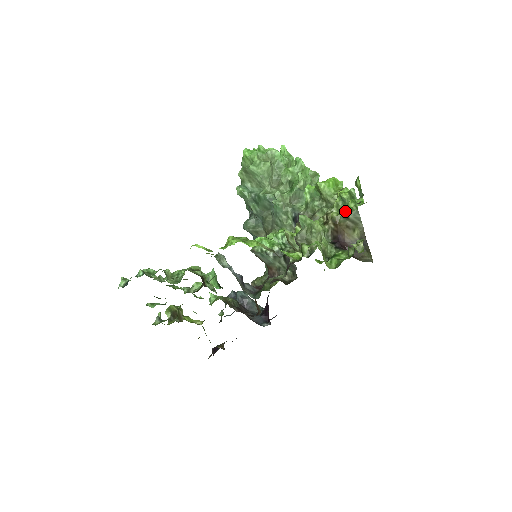
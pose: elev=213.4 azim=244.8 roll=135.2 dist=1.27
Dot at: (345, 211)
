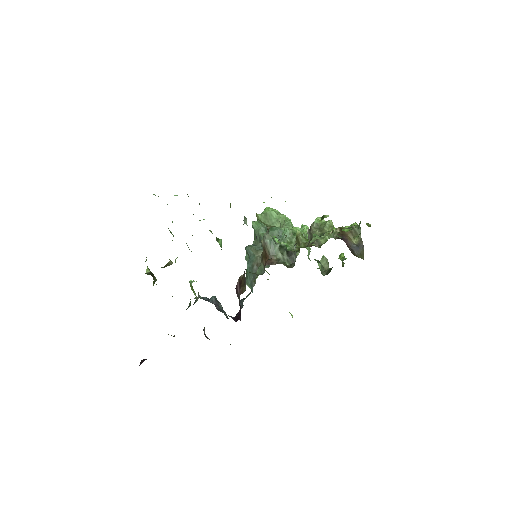
Dot at: (350, 227)
